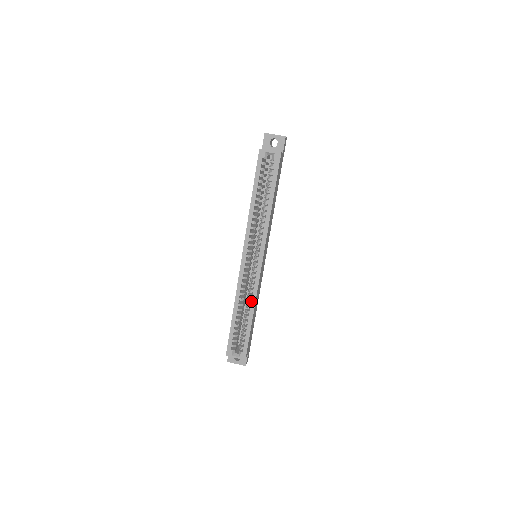
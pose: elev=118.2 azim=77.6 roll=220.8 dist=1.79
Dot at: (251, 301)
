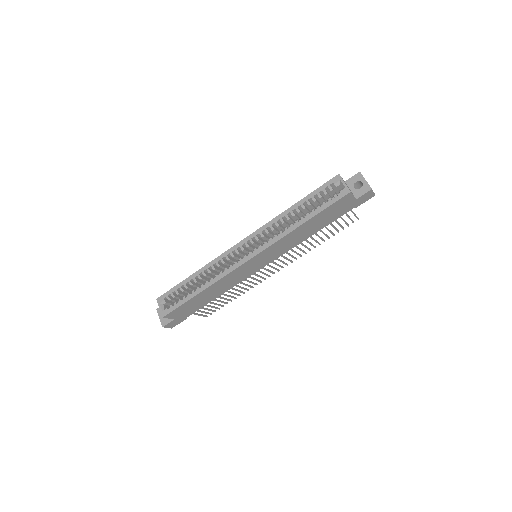
Dot at: (213, 279)
